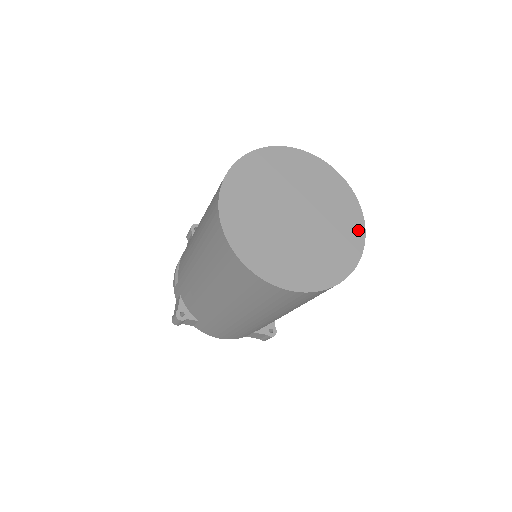
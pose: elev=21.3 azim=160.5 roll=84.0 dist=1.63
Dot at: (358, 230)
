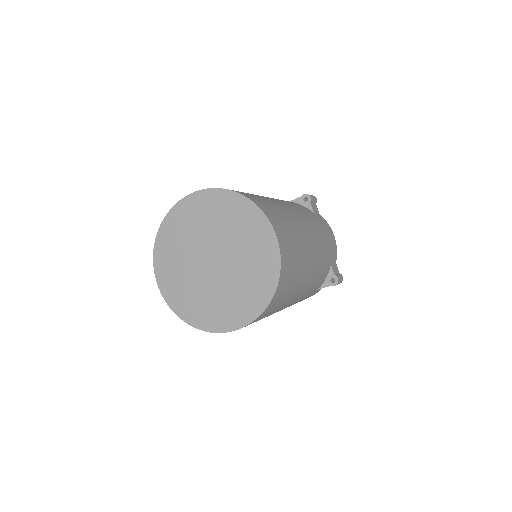
Dot at: (268, 238)
